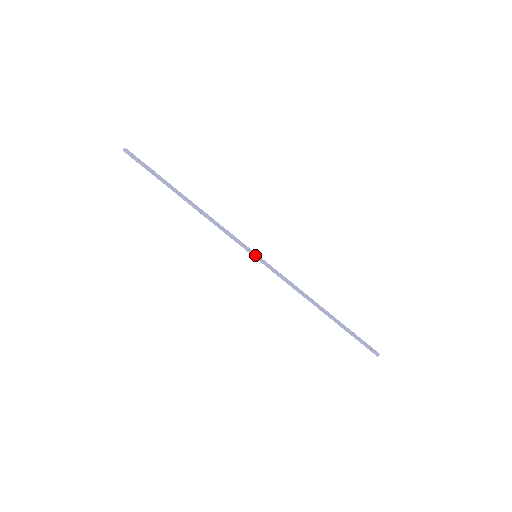
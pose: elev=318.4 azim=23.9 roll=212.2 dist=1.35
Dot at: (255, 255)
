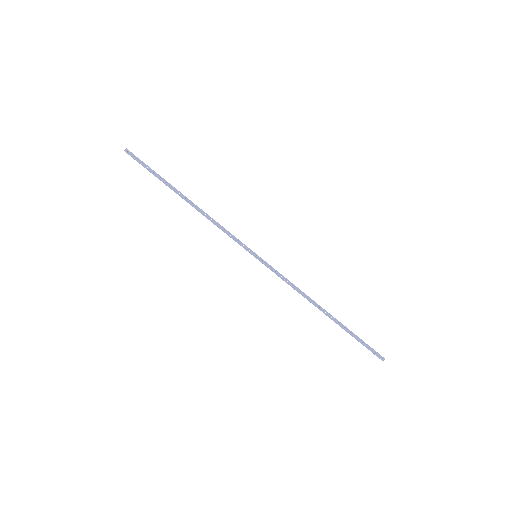
Dot at: (254, 256)
